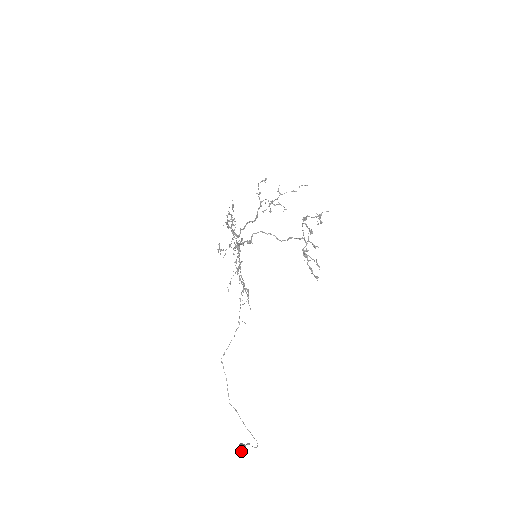
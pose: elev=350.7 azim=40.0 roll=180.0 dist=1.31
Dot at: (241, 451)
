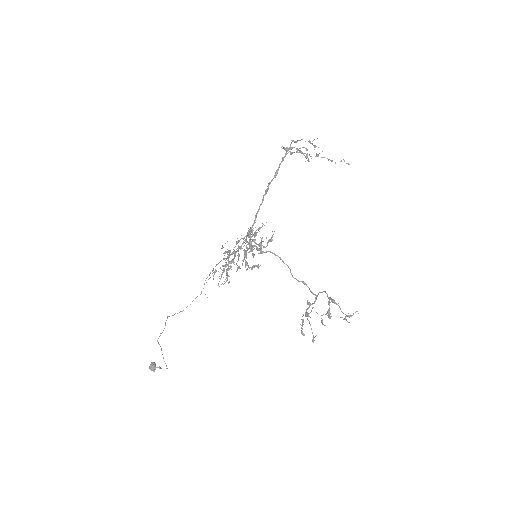
Dot at: (151, 370)
